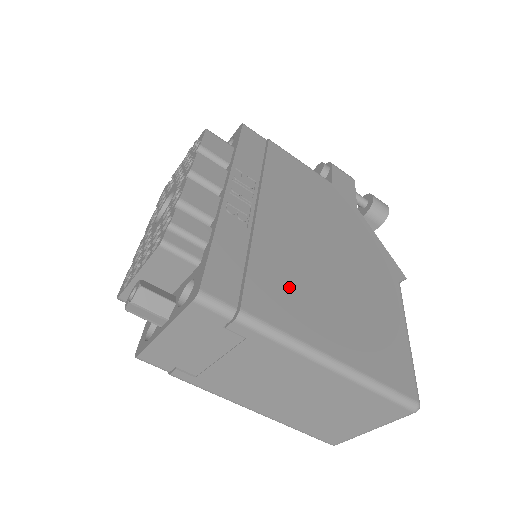
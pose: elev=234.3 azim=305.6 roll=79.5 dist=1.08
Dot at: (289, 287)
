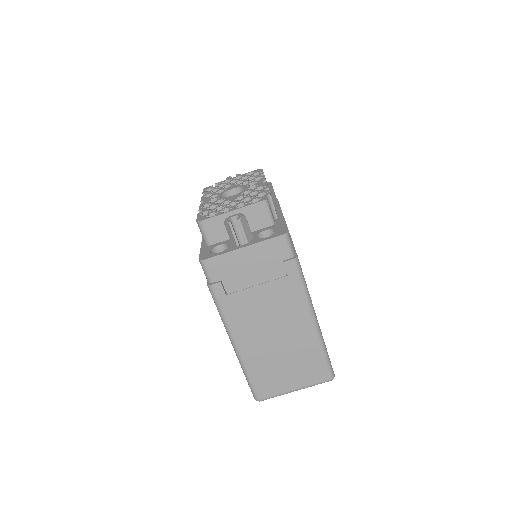
Dot at: occluded
